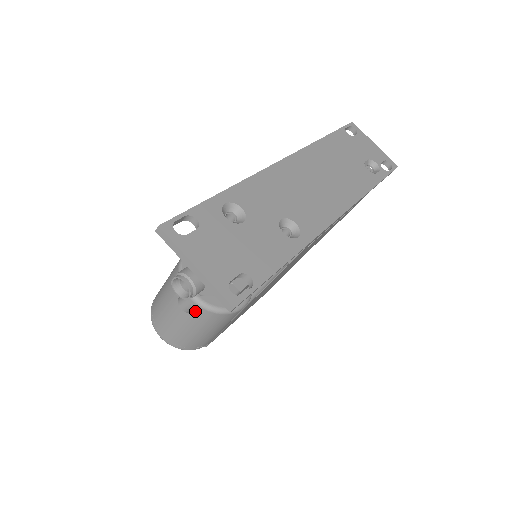
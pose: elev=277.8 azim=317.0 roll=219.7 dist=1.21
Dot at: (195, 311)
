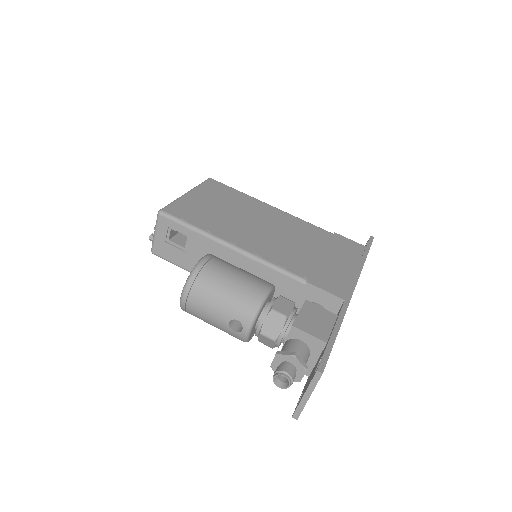
Dot at: (237, 333)
